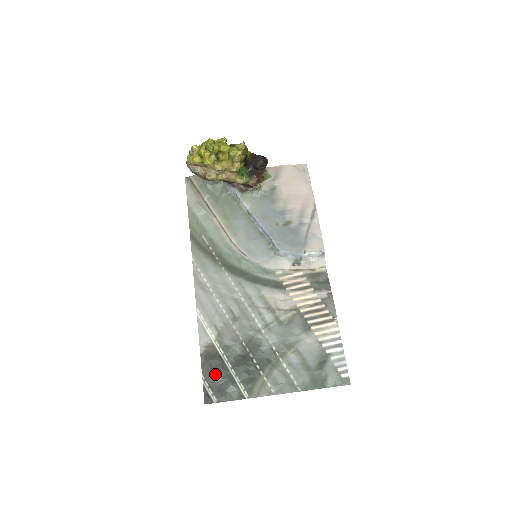
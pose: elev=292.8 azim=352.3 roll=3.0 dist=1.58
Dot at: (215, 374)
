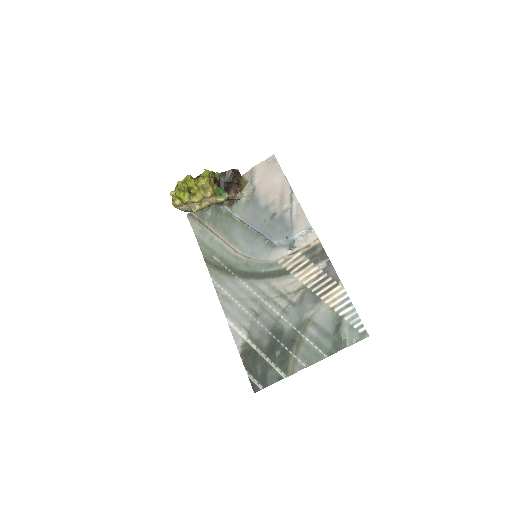
Dot at: (255, 366)
